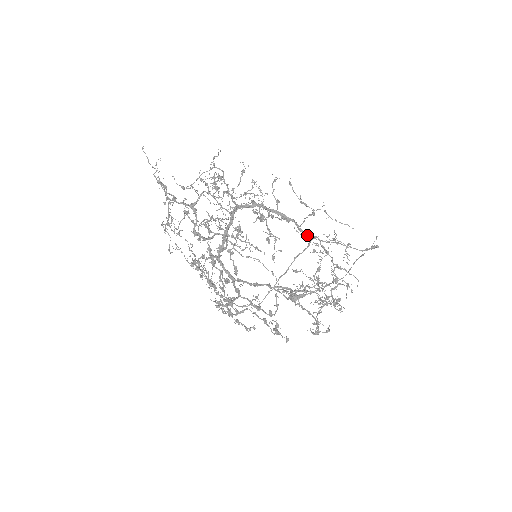
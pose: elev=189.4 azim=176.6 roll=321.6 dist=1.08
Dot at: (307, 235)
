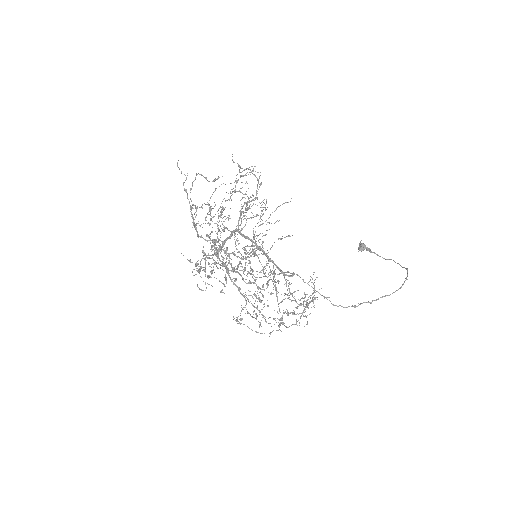
Dot at: (283, 275)
